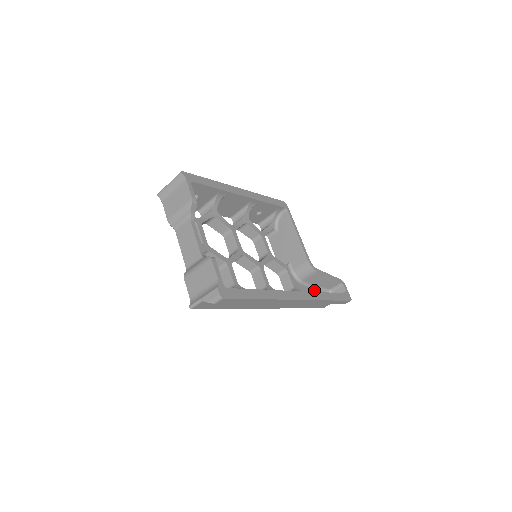
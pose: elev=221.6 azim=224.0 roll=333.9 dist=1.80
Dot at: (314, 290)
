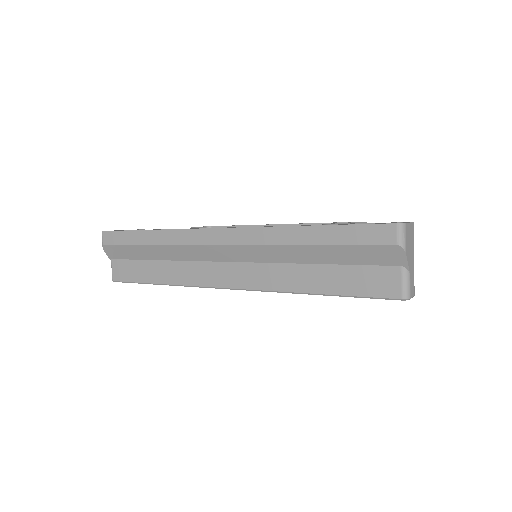
Dot at: occluded
